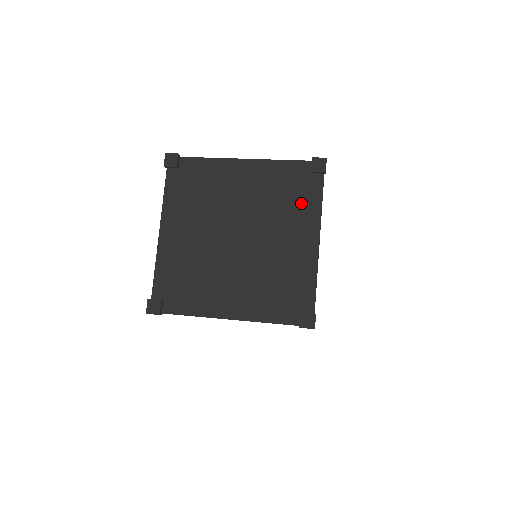
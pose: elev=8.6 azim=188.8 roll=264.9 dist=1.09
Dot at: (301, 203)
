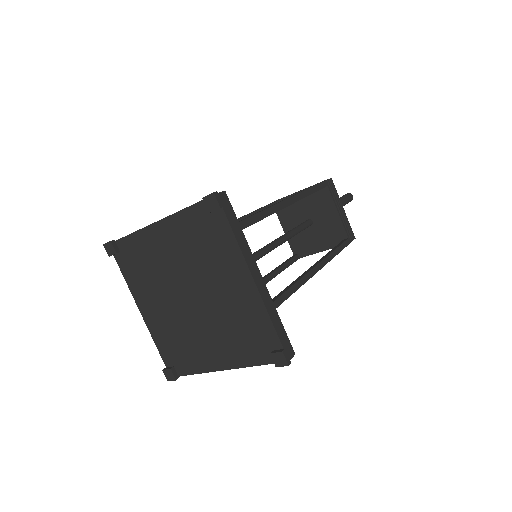
Dot at: (244, 348)
